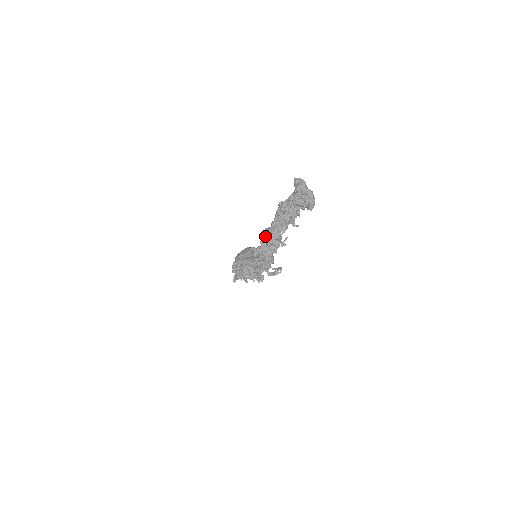
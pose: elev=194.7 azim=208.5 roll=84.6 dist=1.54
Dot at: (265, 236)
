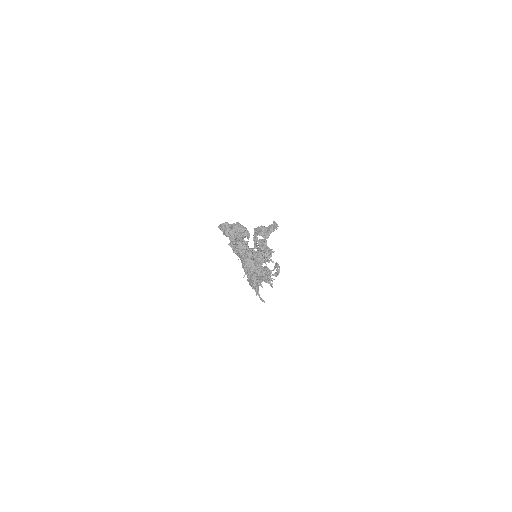
Dot at: (246, 272)
